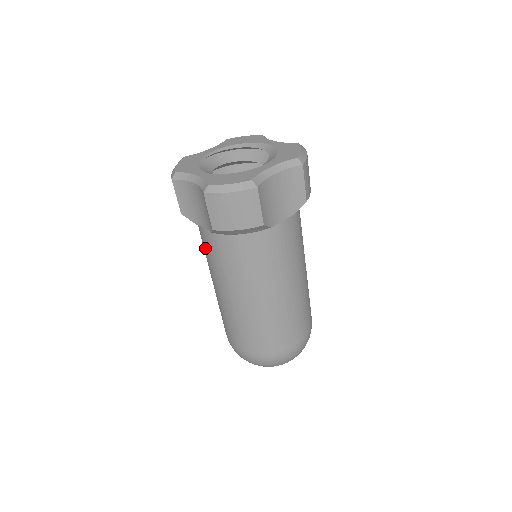
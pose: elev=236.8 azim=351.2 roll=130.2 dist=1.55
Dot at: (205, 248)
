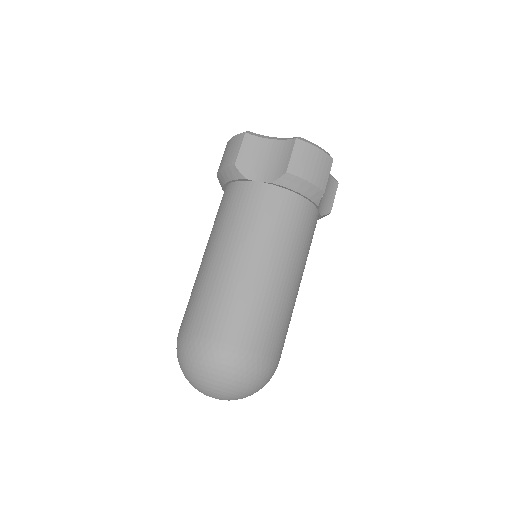
Dot at: occluded
